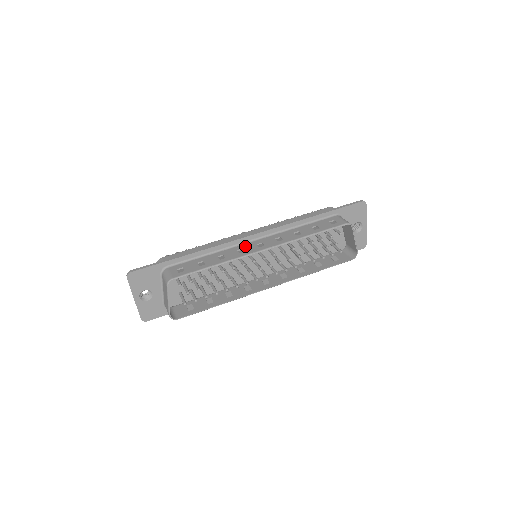
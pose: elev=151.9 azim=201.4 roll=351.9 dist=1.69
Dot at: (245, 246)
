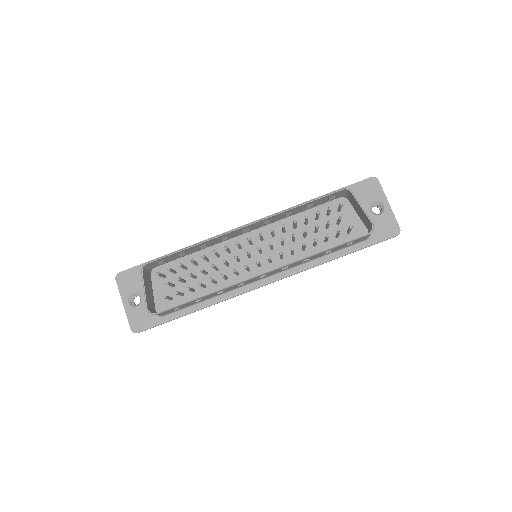
Dot at: (231, 235)
